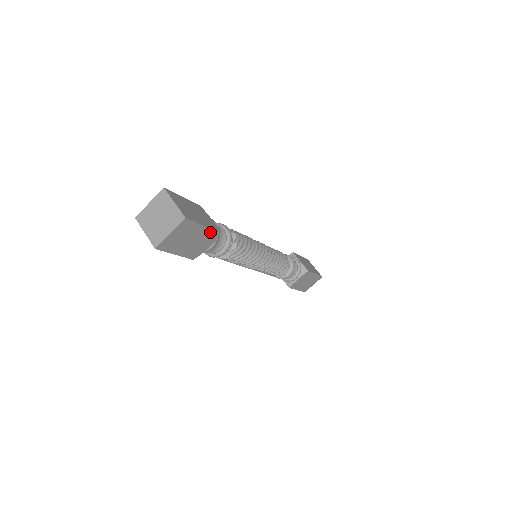
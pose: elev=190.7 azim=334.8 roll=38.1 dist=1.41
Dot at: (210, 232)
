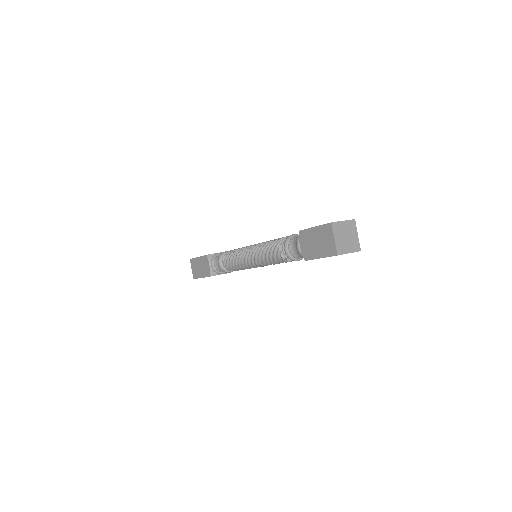
Dot at: occluded
